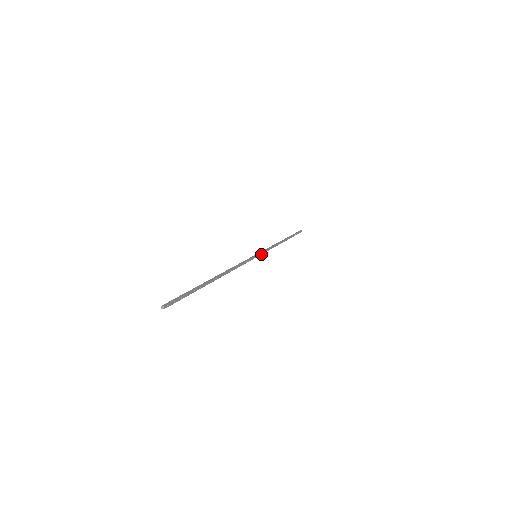
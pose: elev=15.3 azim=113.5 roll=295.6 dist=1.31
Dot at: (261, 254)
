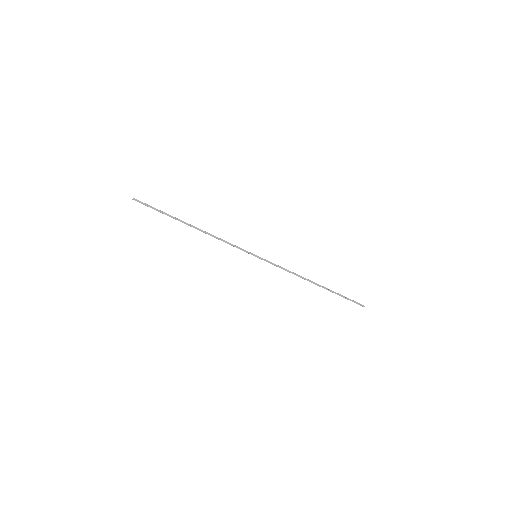
Dot at: (264, 260)
